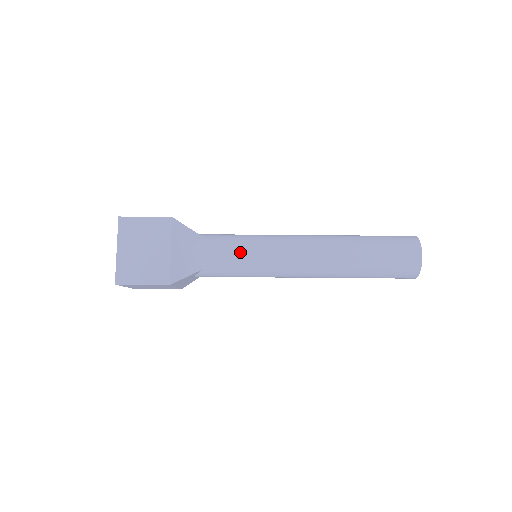
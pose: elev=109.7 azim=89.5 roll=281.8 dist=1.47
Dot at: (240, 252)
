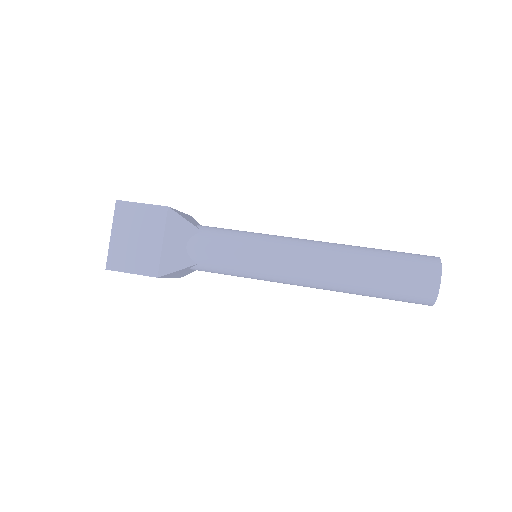
Dot at: (244, 231)
